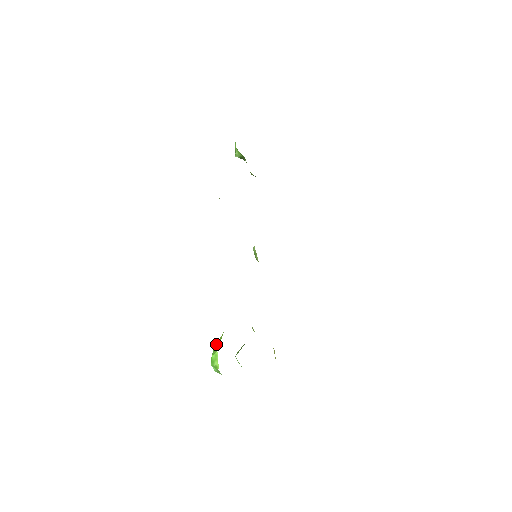
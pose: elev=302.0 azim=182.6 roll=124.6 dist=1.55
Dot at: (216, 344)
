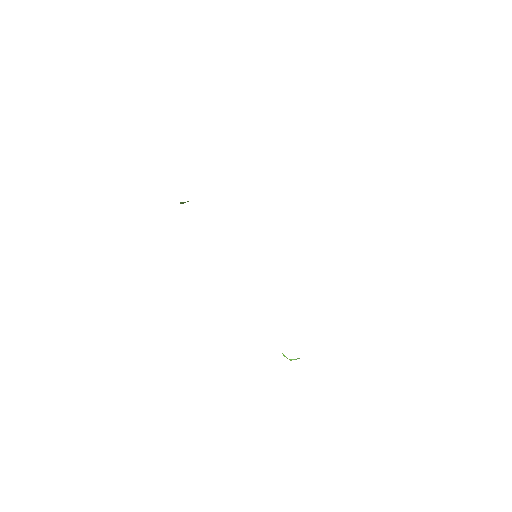
Dot at: occluded
